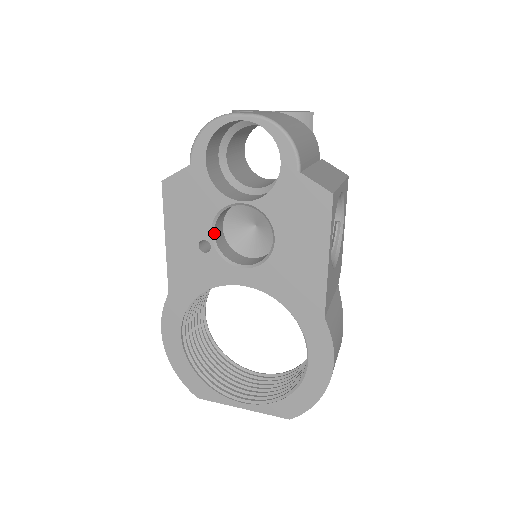
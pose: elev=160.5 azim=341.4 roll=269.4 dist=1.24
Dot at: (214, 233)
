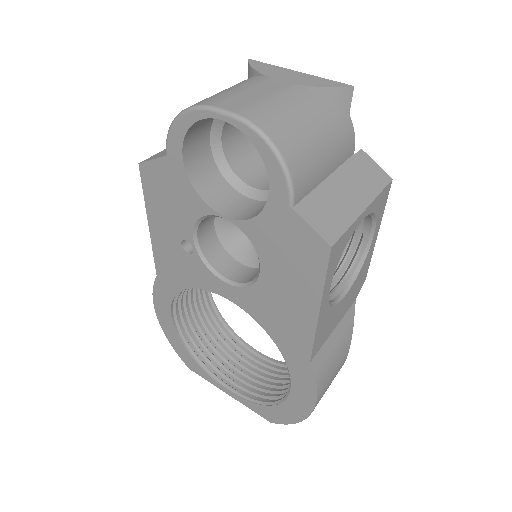
Dot at: (197, 236)
